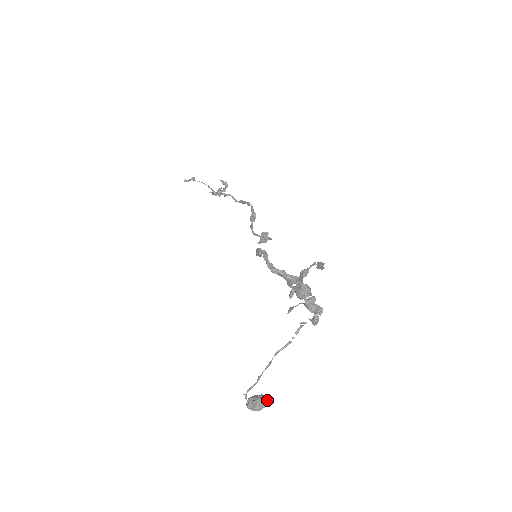
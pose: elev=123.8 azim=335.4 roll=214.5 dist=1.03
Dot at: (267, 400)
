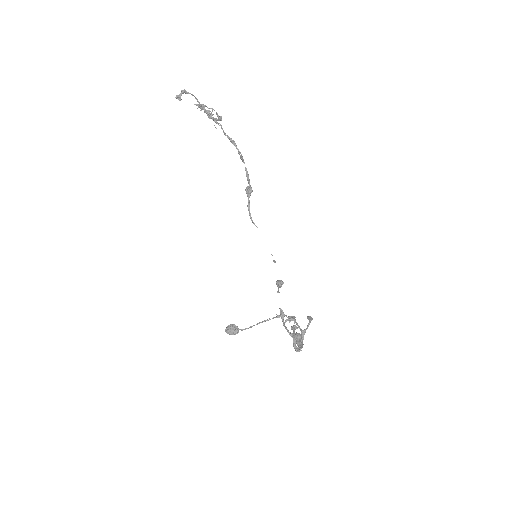
Dot at: occluded
